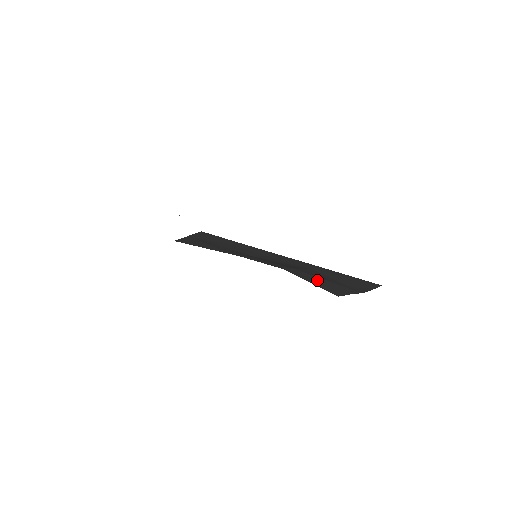
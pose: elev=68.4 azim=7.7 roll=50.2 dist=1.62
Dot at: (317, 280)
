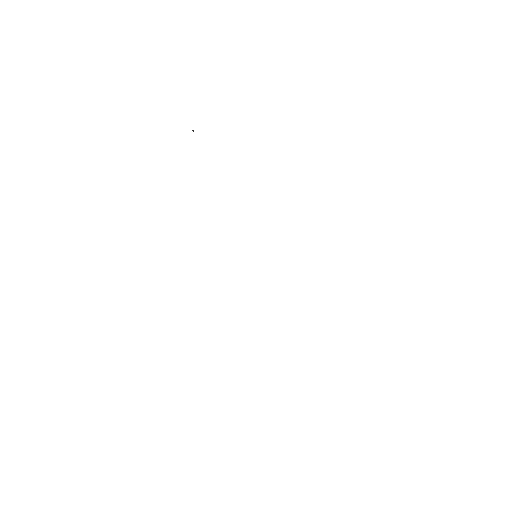
Dot at: occluded
